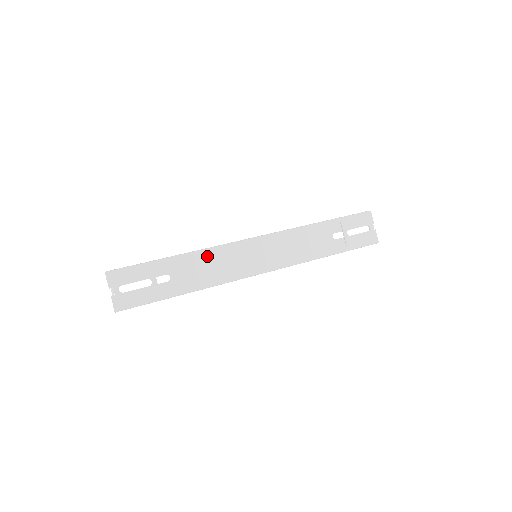
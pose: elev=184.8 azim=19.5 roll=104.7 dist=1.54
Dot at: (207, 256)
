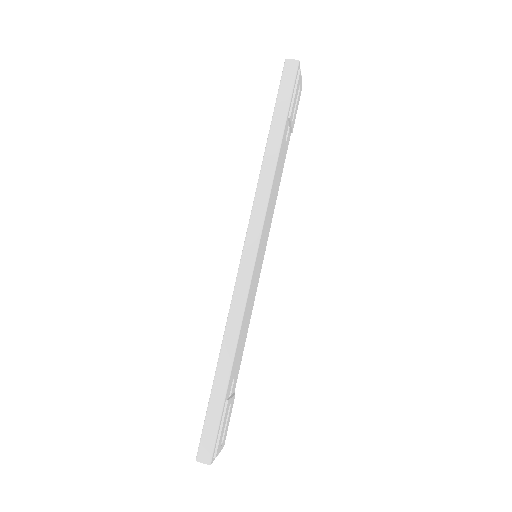
Dot at: (243, 325)
